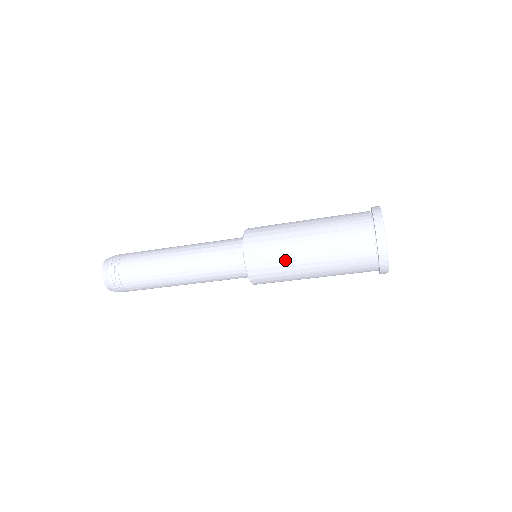
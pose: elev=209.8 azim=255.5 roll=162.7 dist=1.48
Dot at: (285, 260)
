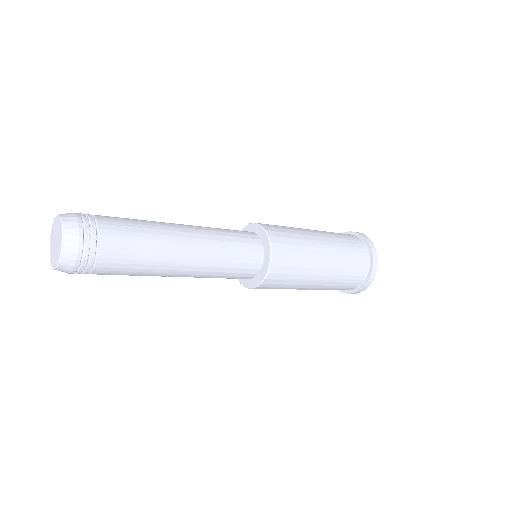
Dot at: (302, 275)
